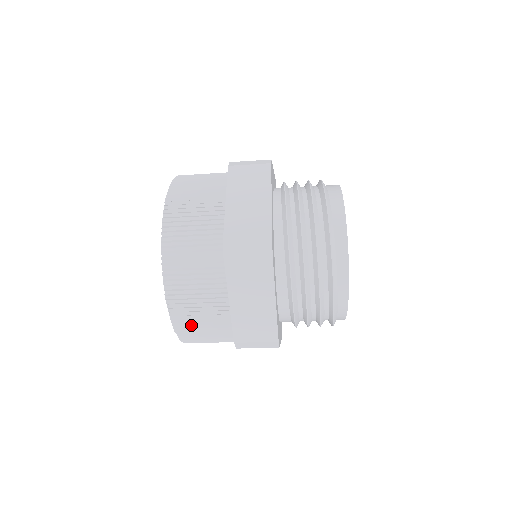
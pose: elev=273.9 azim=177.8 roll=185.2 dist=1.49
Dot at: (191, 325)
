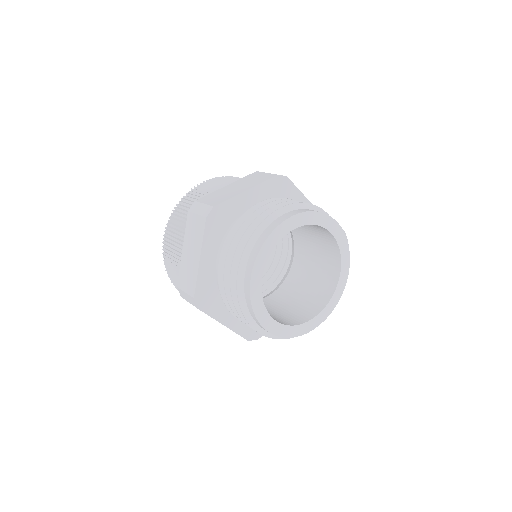
Dot at: (169, 264)
